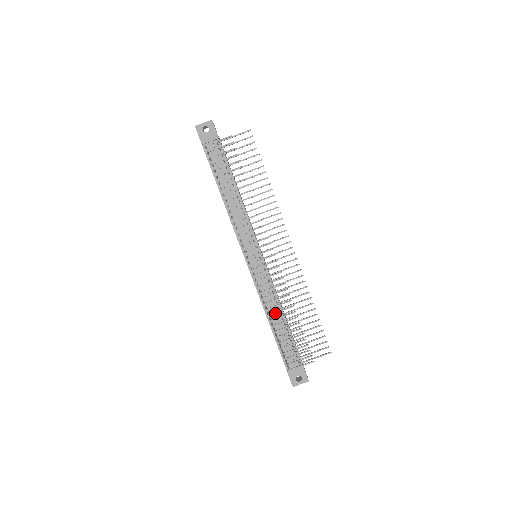
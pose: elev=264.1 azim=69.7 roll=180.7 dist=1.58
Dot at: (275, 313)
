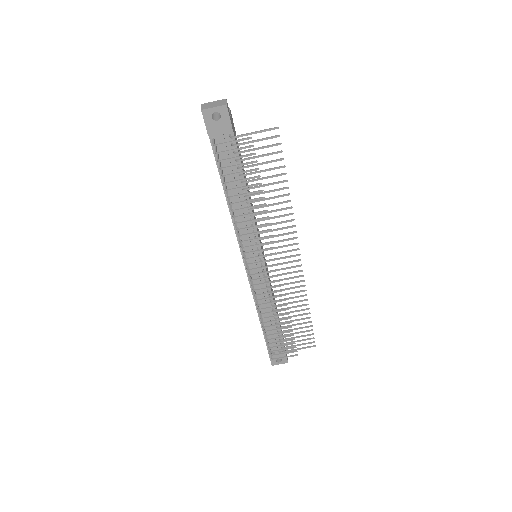
Dot at: occluded
